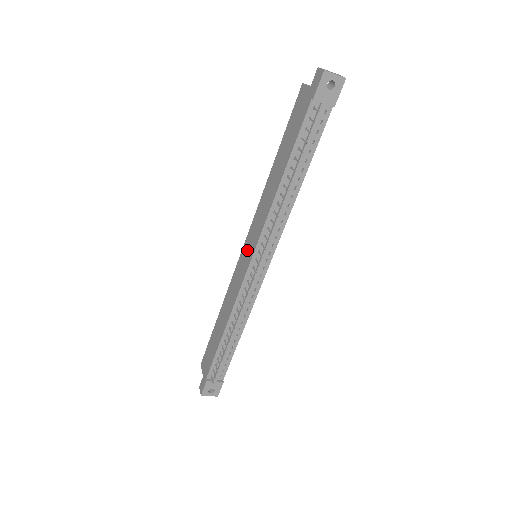
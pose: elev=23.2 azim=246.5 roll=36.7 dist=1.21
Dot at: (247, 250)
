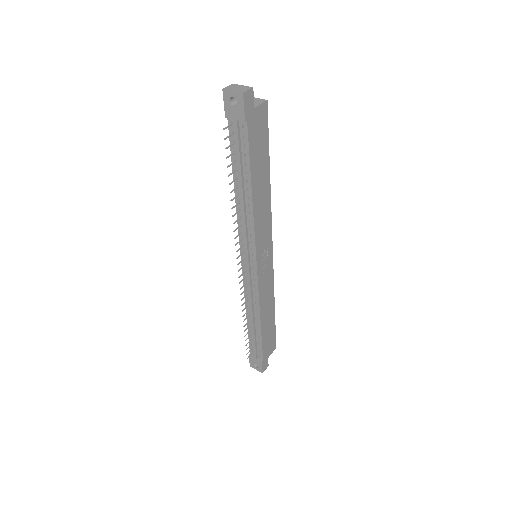
Dot at: occluded
